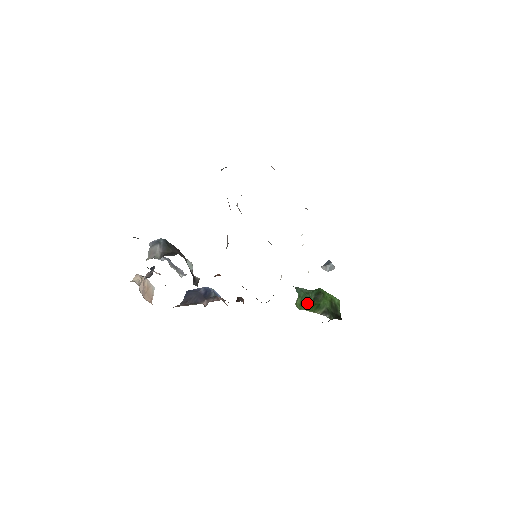
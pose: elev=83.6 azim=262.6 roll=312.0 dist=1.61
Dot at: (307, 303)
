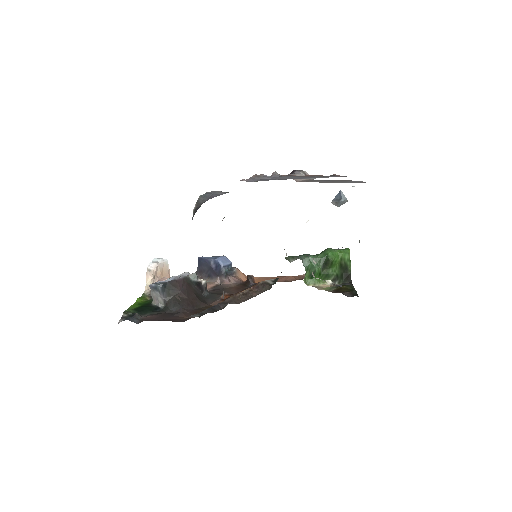
Dot at: (315, 275)
